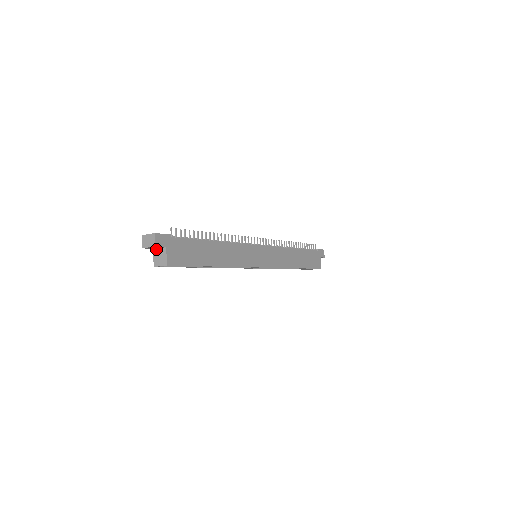
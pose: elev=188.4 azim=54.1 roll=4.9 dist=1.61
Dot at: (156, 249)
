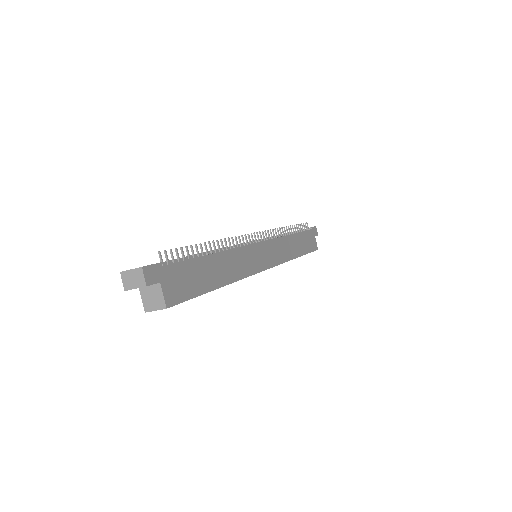
Dot at: (144, 287)
